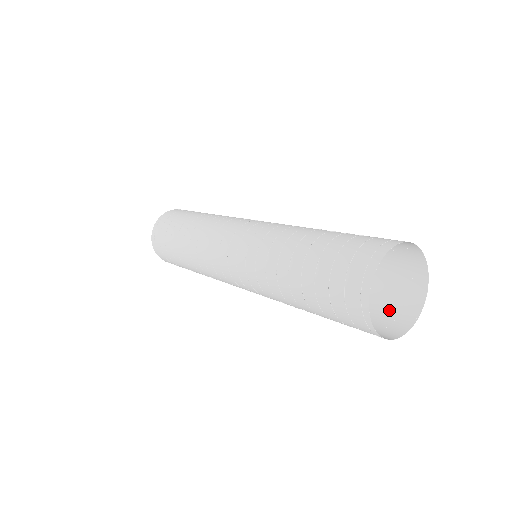
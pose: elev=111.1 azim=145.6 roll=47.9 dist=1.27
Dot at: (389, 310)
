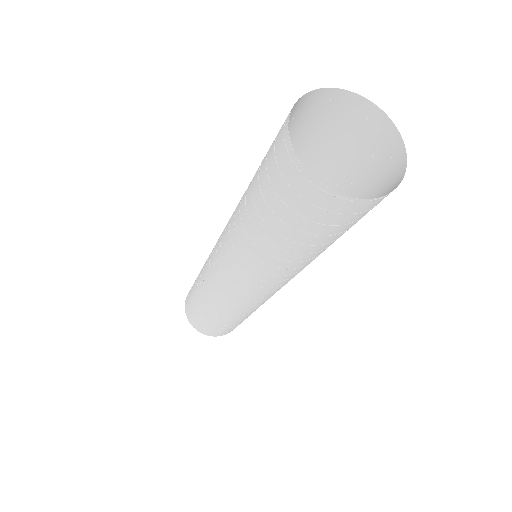
Dot at: (359, 217)
